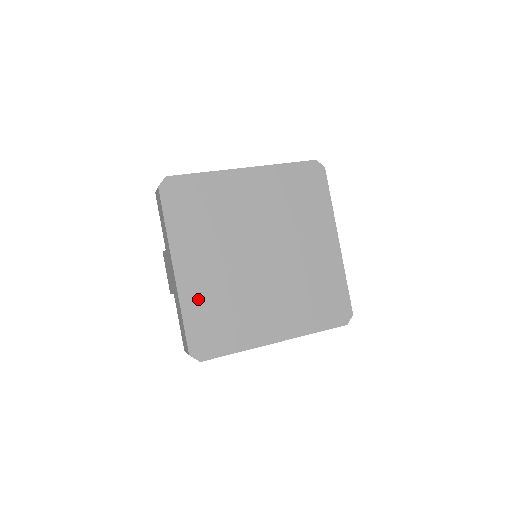
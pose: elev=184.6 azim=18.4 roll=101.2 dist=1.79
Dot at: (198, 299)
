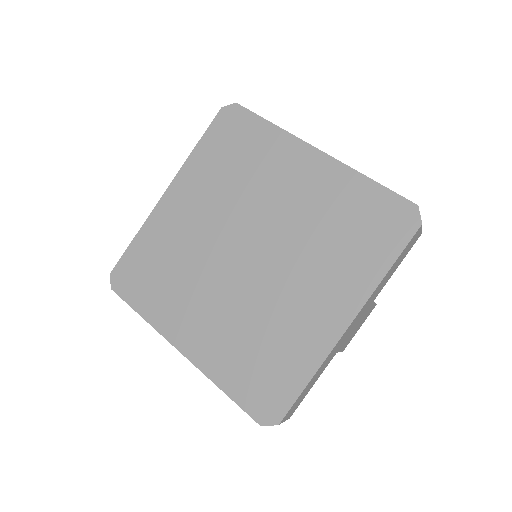
Dot at: (159, 235)
